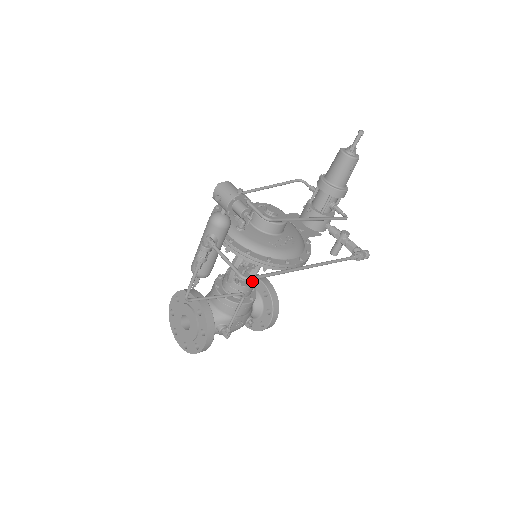
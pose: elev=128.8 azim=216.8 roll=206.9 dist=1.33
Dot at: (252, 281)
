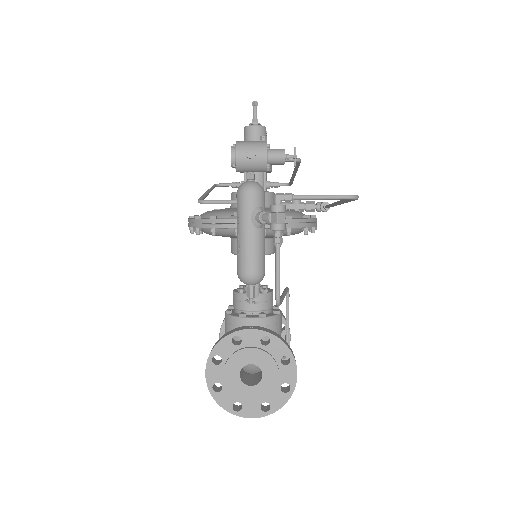
Dot at: (266, 288)
